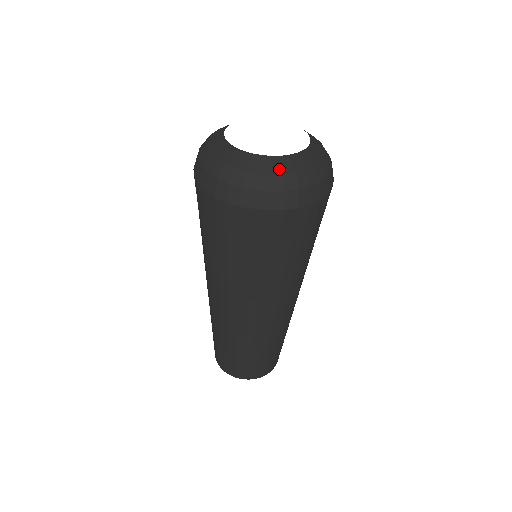
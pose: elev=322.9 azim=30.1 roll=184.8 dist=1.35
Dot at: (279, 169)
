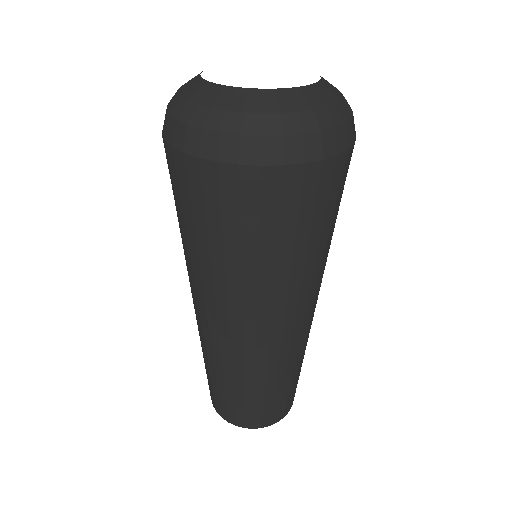
Dot at: (200, 97)
